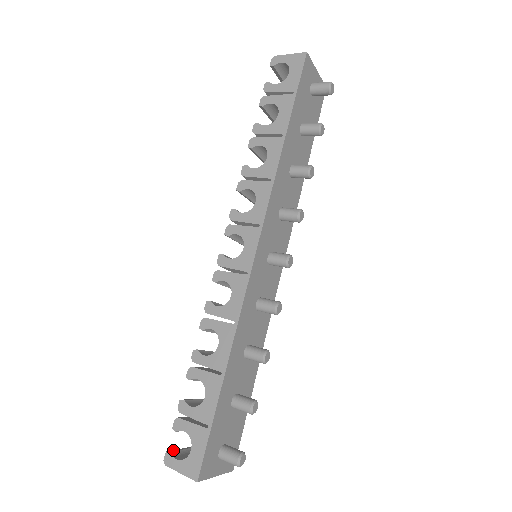
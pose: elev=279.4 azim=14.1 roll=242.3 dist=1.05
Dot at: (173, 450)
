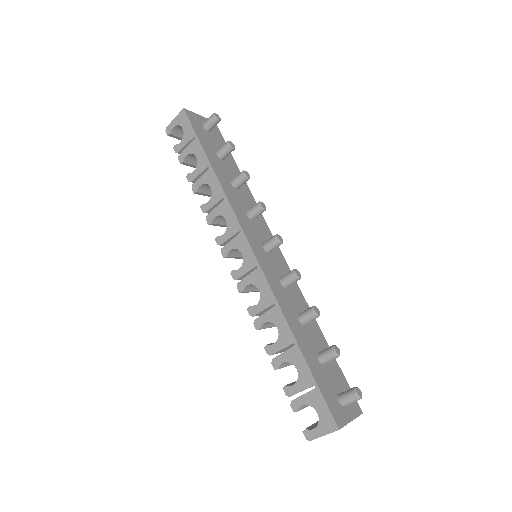
Dot at: (307, 428)
